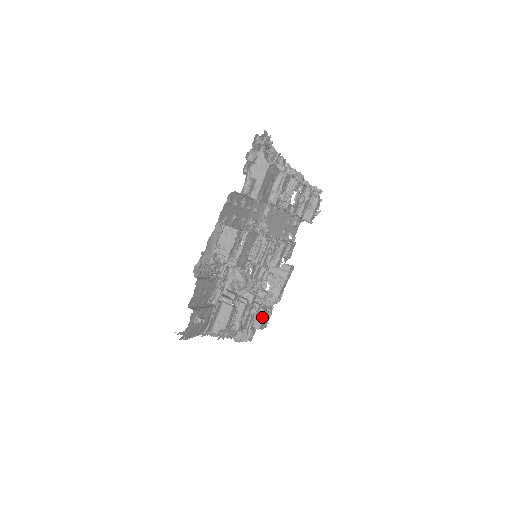
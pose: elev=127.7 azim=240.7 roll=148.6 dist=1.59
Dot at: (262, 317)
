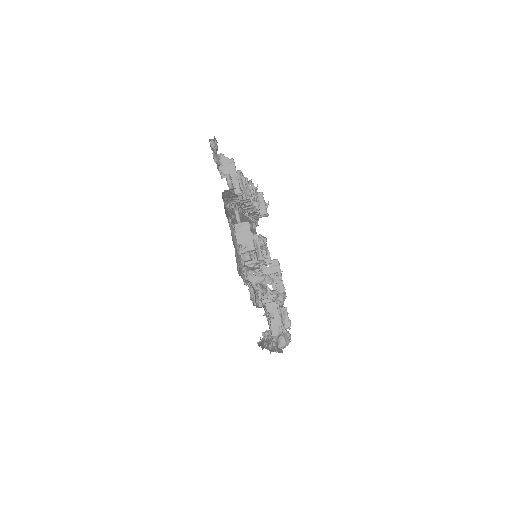
Dot at: (286, 314)
